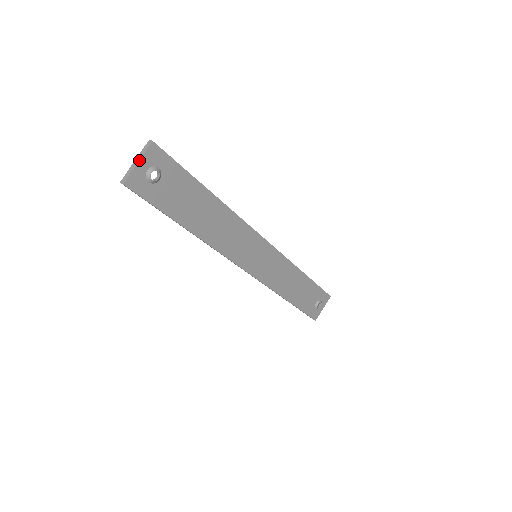
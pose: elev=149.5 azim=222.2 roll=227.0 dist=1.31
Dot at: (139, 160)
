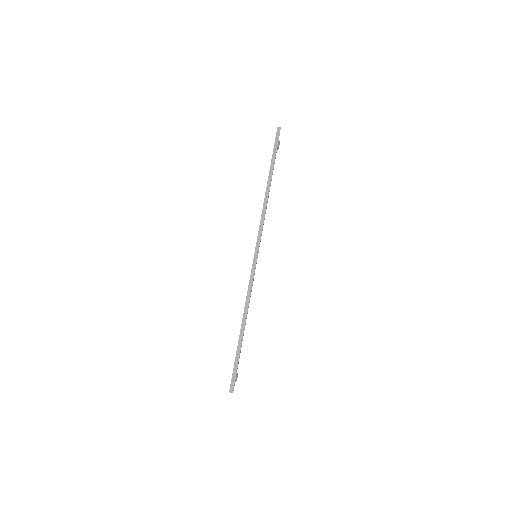
Dot at: occluded
